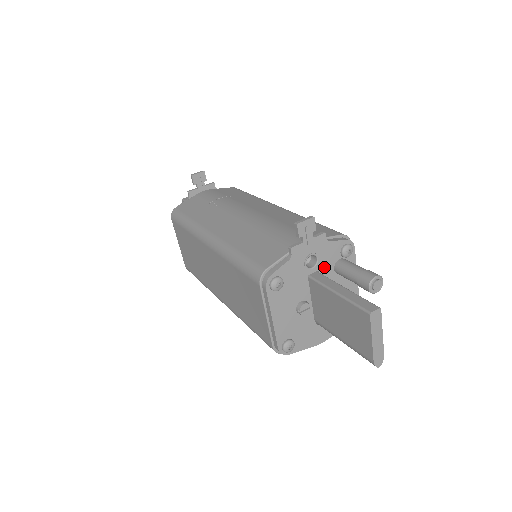
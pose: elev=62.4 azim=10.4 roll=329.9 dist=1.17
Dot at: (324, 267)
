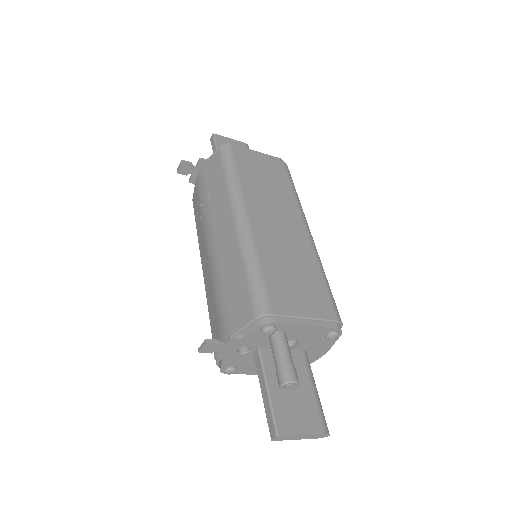
Dot at: (261, 344)
